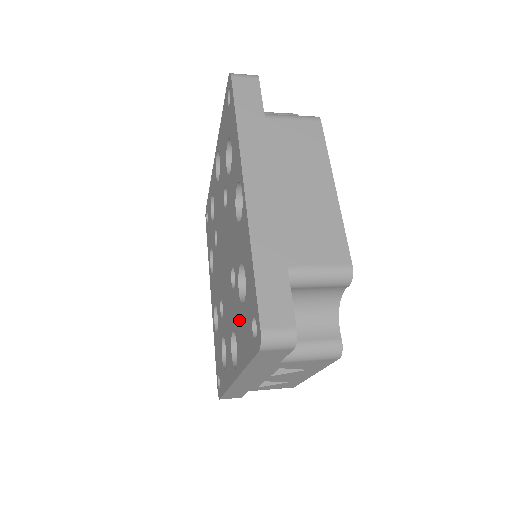
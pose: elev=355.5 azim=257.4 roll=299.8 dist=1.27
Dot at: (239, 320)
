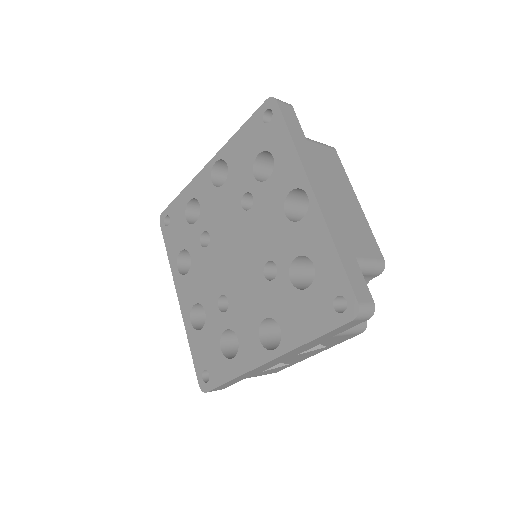
Dot at: (291, 305)
